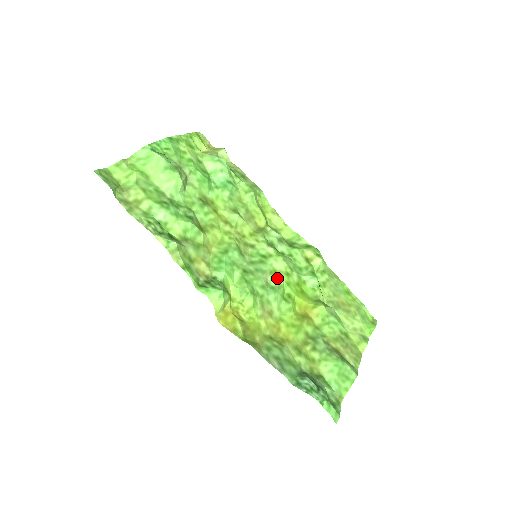
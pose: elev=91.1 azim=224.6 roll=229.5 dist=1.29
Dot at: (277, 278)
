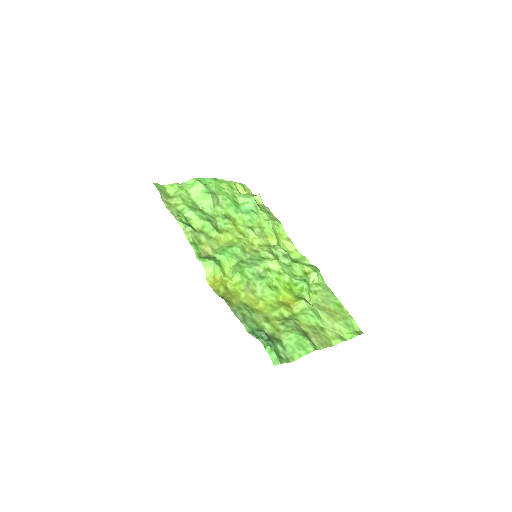
Dot at: (268, 272)
